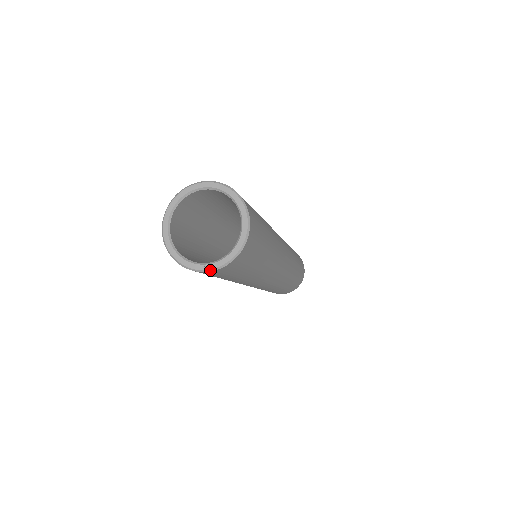
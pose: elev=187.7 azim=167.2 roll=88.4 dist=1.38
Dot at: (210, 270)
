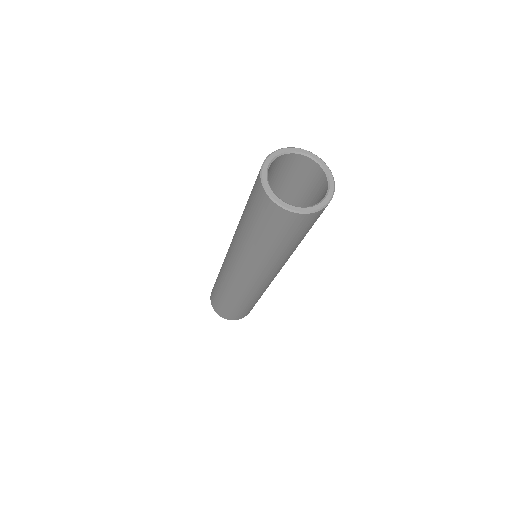
Dot at: (304, 212)
